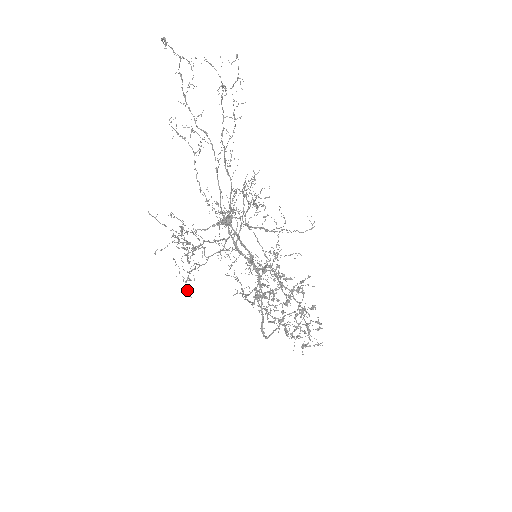
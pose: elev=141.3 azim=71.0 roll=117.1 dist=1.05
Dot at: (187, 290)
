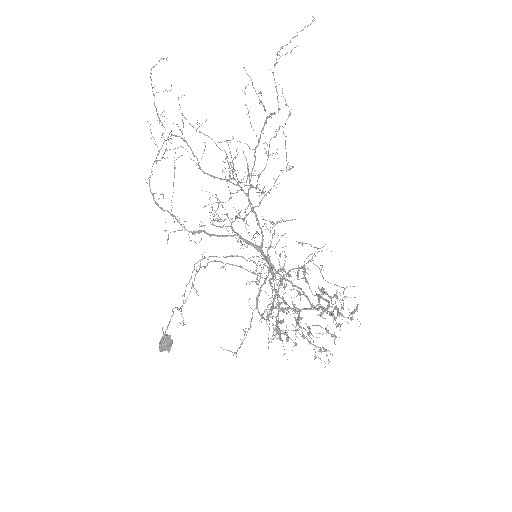
Dot at: (285, 146)
